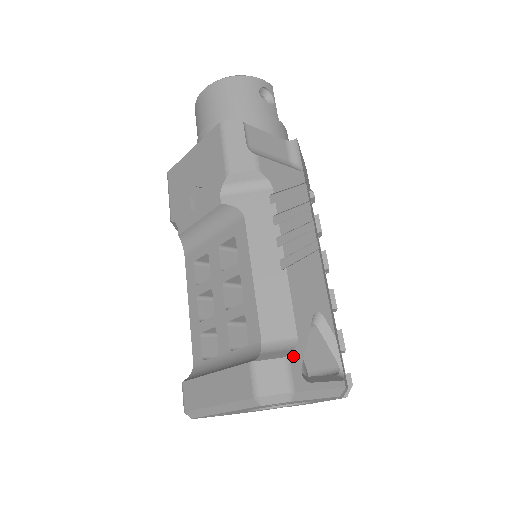
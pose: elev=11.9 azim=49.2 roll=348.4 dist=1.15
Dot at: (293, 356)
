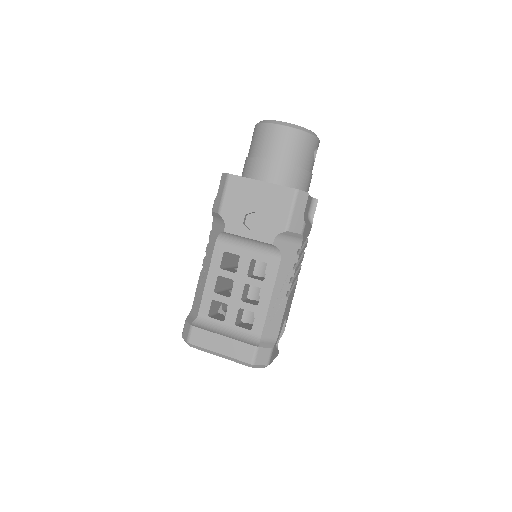
Dot at: (274, 347)
